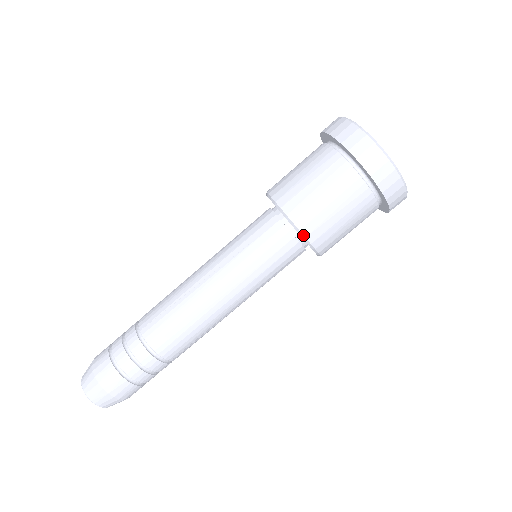
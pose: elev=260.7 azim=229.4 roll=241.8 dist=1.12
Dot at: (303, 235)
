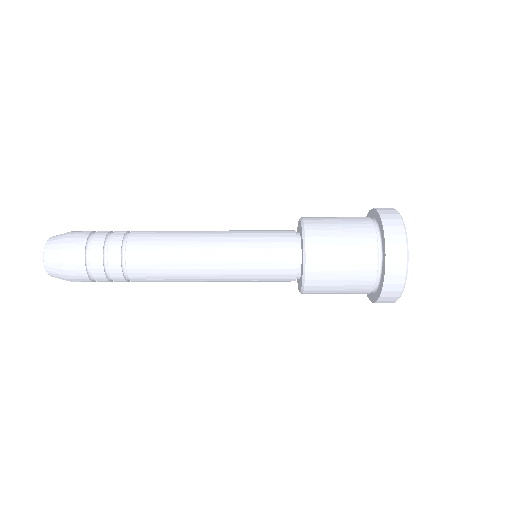
Dot at: occluded
